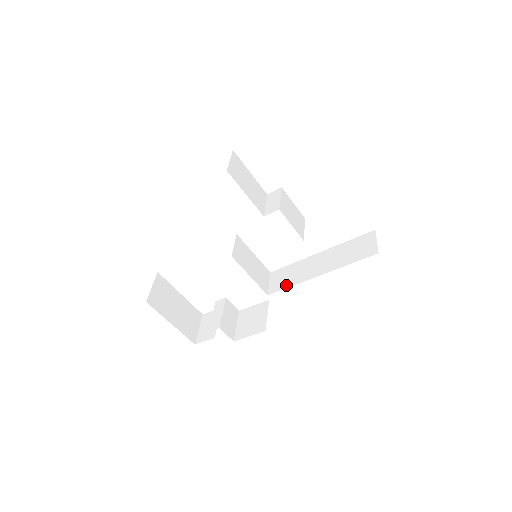
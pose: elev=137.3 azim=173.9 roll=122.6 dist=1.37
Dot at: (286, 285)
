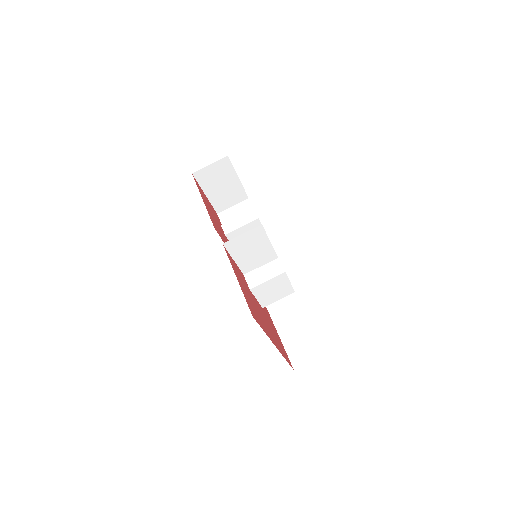
Dot at: occluded
